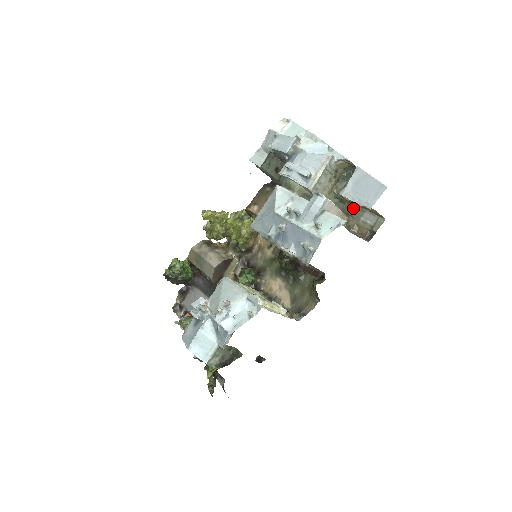
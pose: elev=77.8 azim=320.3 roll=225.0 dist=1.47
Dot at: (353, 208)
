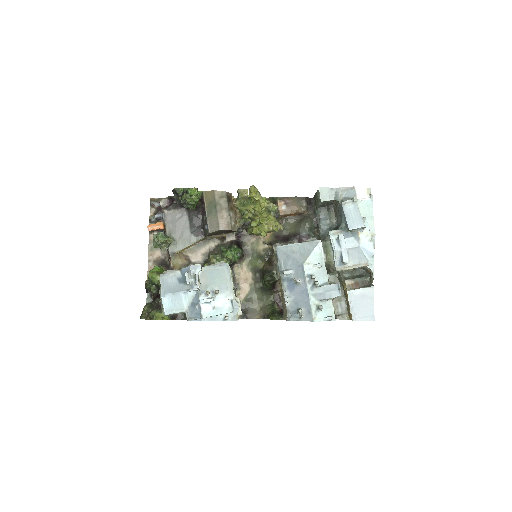
Dot at: (341, 290)
